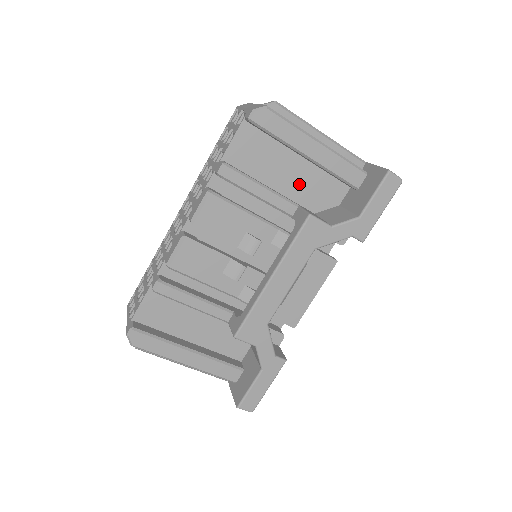
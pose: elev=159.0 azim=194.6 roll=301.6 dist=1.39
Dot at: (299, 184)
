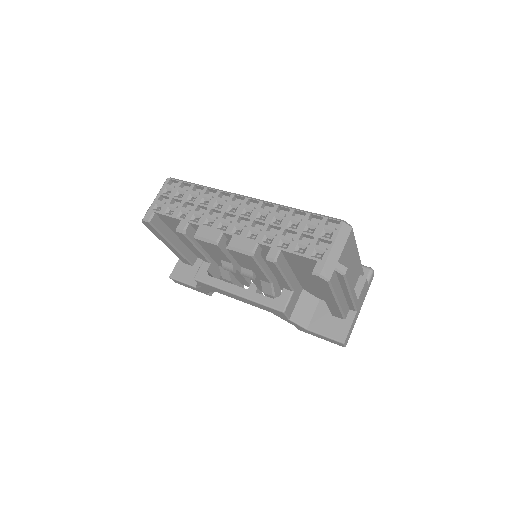
Dot at: (310, 283)
